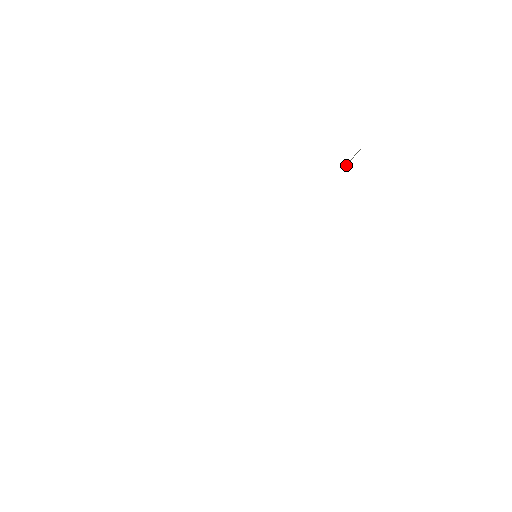
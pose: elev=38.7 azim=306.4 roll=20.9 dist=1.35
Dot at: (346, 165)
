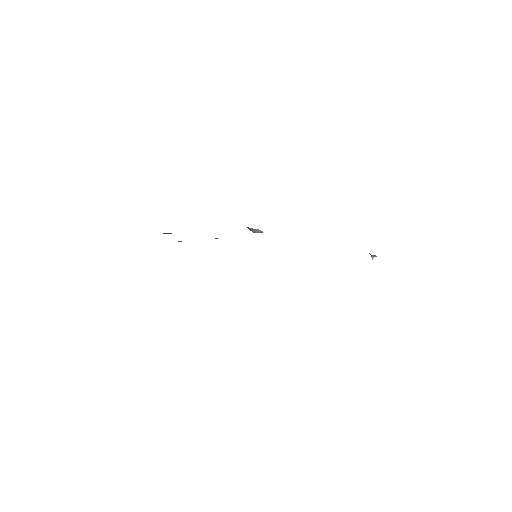
Dot at: occluded
